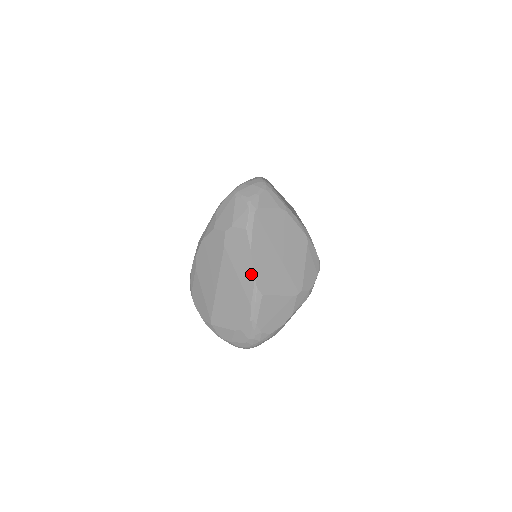
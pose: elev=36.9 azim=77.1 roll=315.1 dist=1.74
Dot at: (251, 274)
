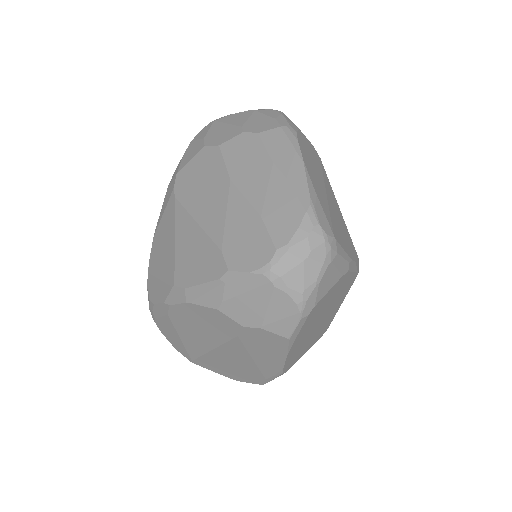
Dot at: (278, 366)
